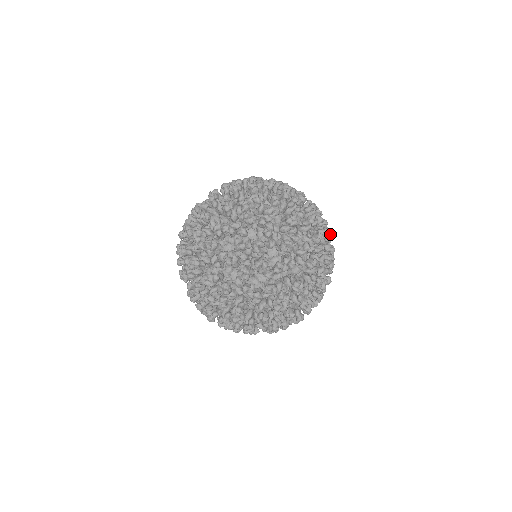
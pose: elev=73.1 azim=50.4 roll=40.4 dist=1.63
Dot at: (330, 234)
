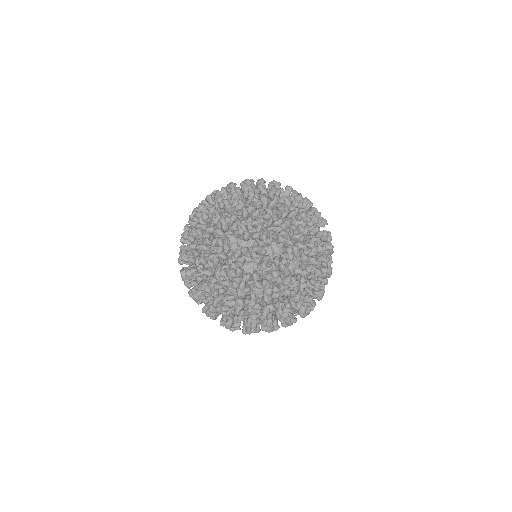
Dot at: (293, 249)
